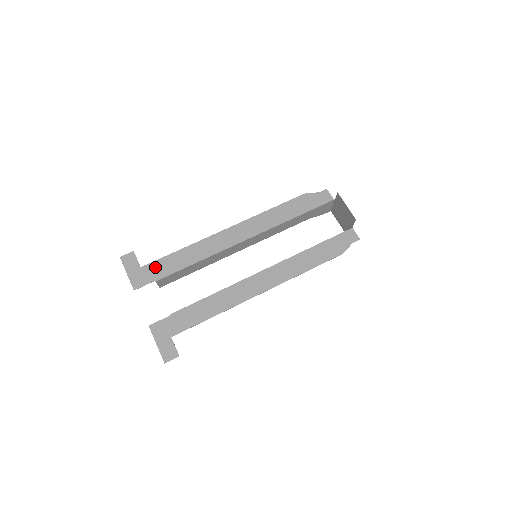
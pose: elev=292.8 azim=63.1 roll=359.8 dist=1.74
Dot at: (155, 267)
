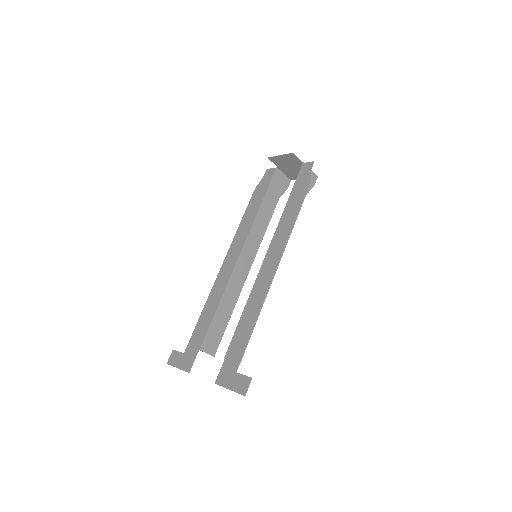
Dot at: (193, 342)
